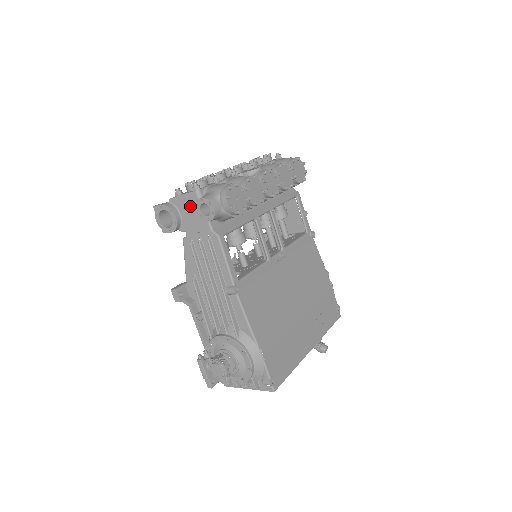
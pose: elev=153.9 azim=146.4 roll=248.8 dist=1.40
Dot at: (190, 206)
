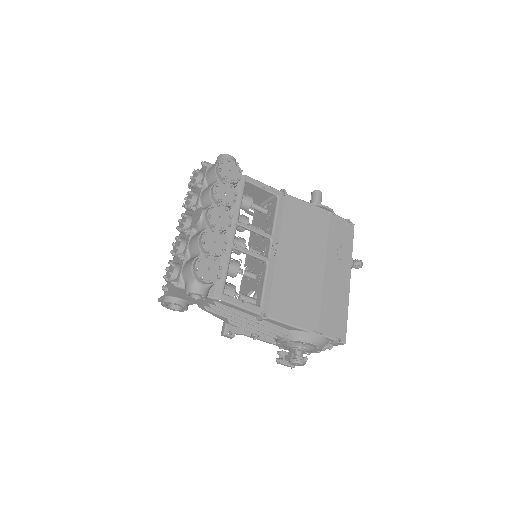
Dot at: (182, 294)
